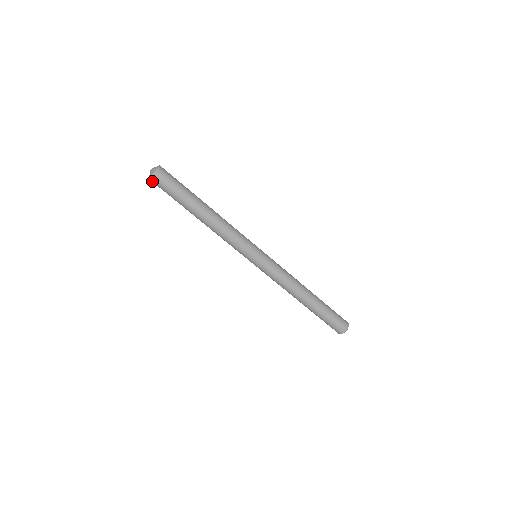
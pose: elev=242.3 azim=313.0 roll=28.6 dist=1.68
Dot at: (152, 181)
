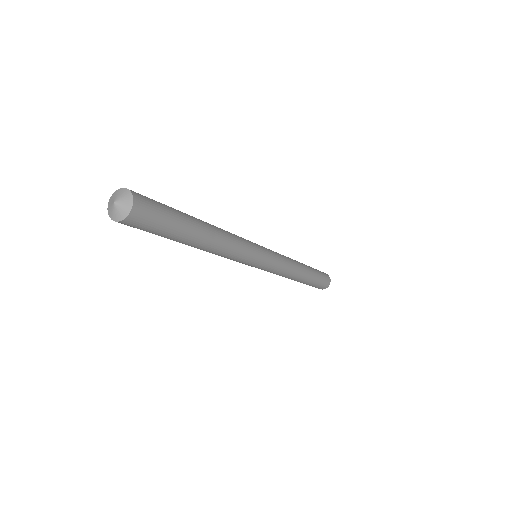
Dot at: occluded
